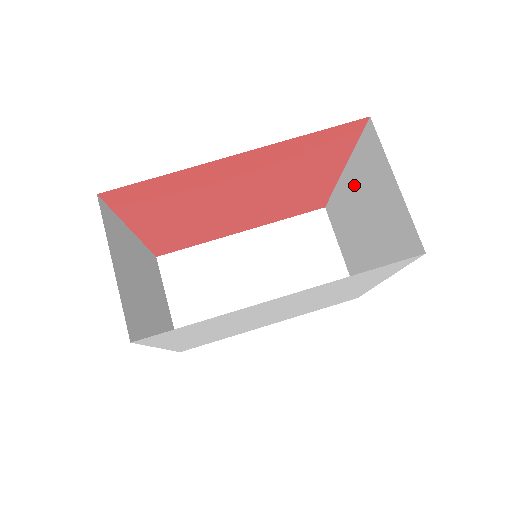
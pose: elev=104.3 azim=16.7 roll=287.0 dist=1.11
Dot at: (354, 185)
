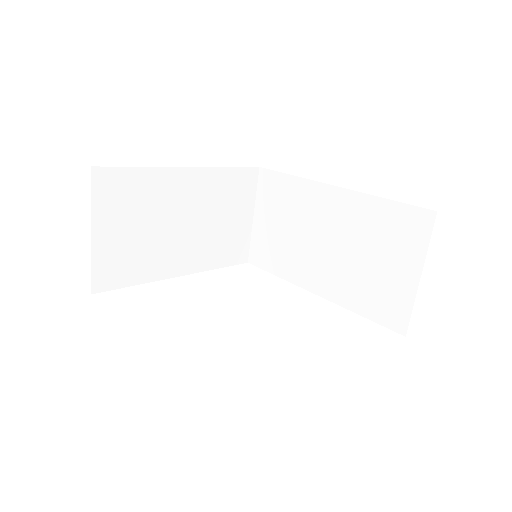
Dot at: occluded
